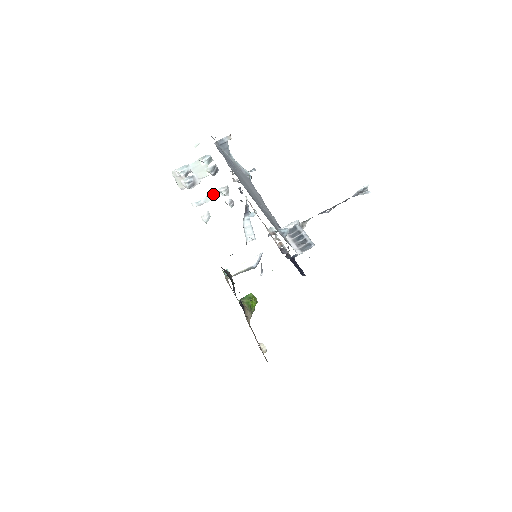
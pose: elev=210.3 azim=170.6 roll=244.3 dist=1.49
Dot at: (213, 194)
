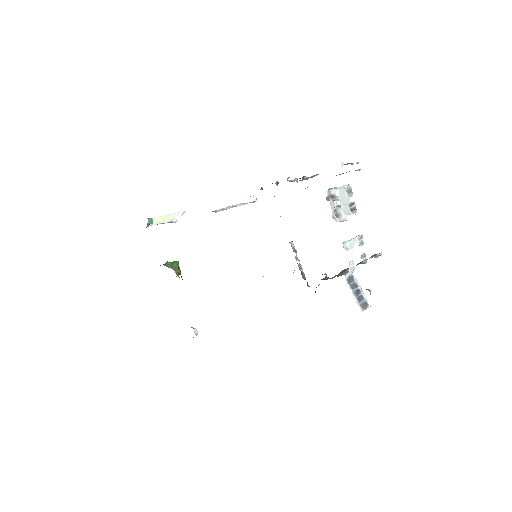
Dot at: (355, 240)
